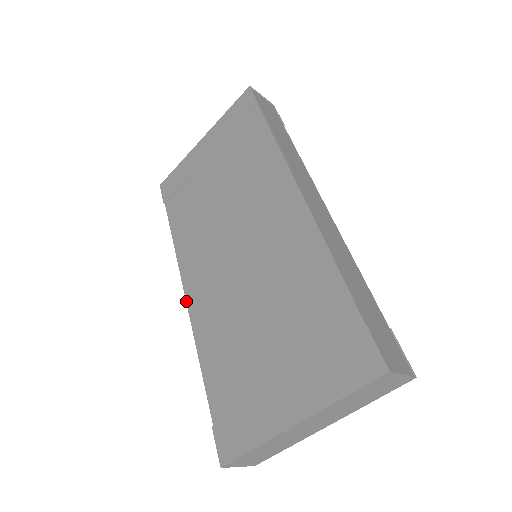
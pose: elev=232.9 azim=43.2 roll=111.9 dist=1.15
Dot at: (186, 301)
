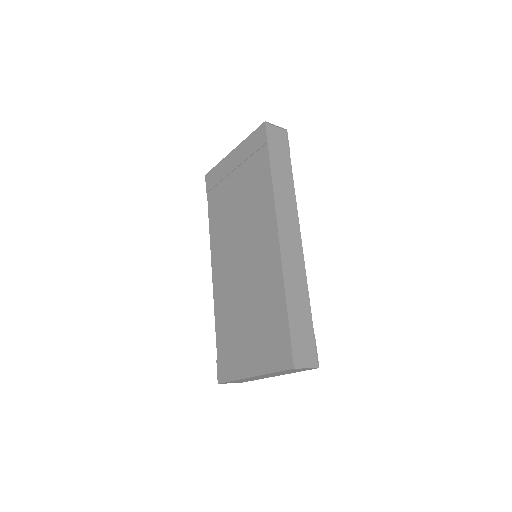
Dot at: (212, 275)
